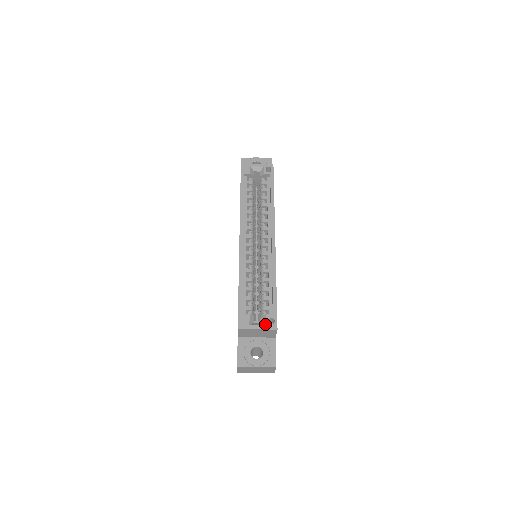
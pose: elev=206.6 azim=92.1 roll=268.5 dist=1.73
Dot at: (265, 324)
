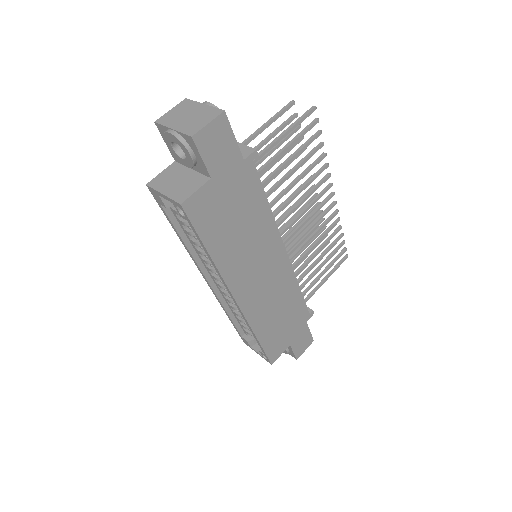
Dot at: (261, 355)
